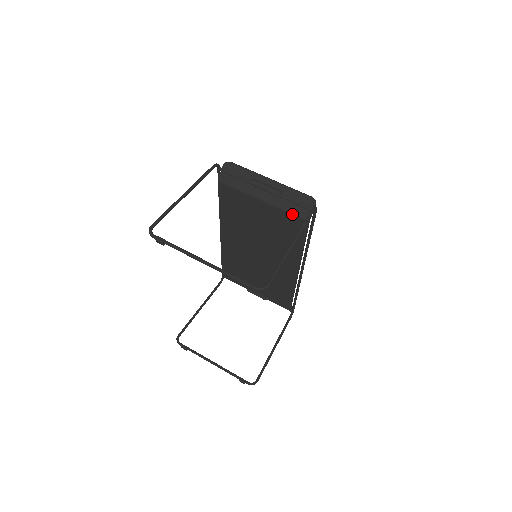
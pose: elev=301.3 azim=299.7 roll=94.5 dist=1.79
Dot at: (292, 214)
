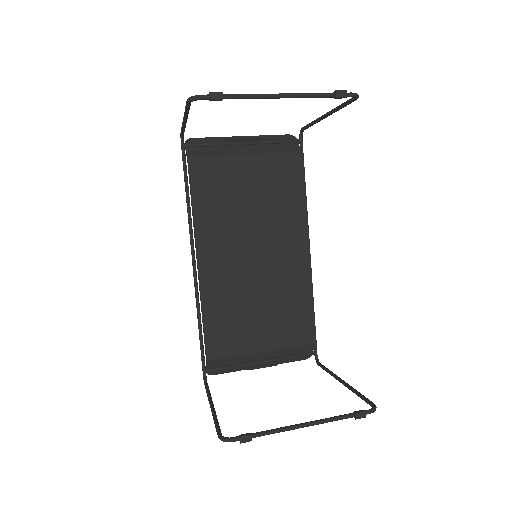
Dot at: (282, 153)
